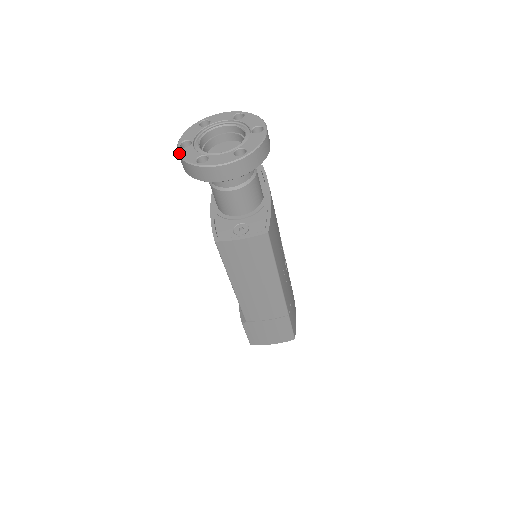
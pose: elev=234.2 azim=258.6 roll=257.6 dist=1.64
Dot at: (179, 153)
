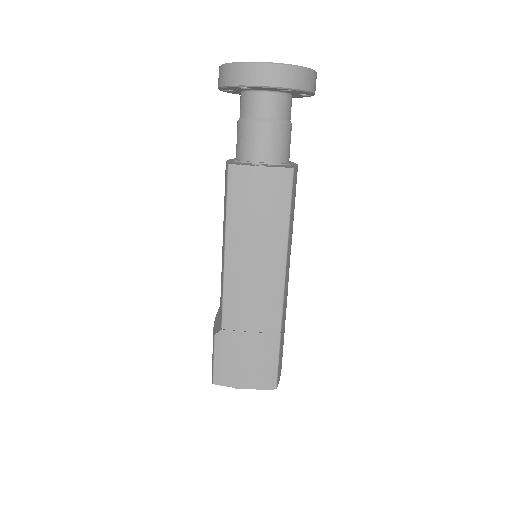
Dot at: occluded
